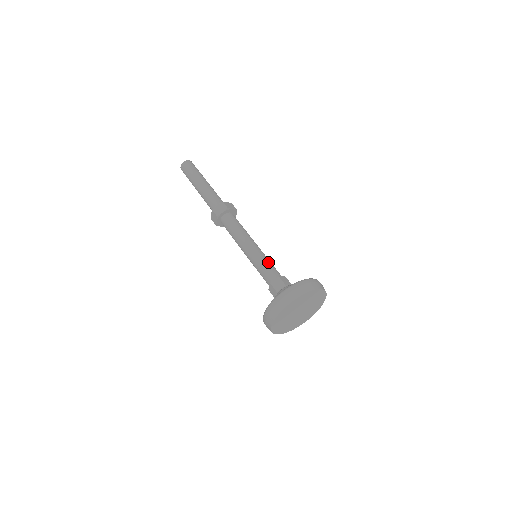
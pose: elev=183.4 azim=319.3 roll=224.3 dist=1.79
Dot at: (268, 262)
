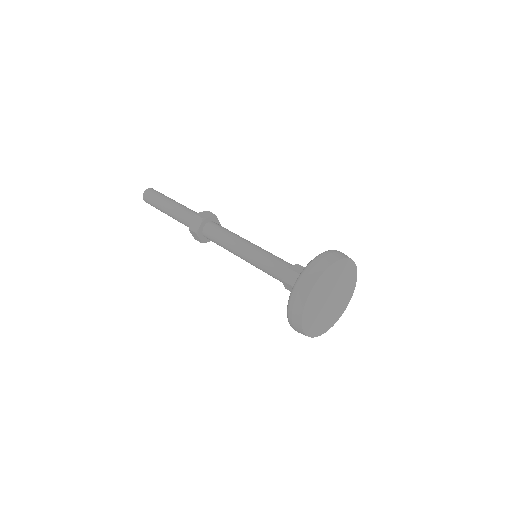
Dot at: (270, 257)
